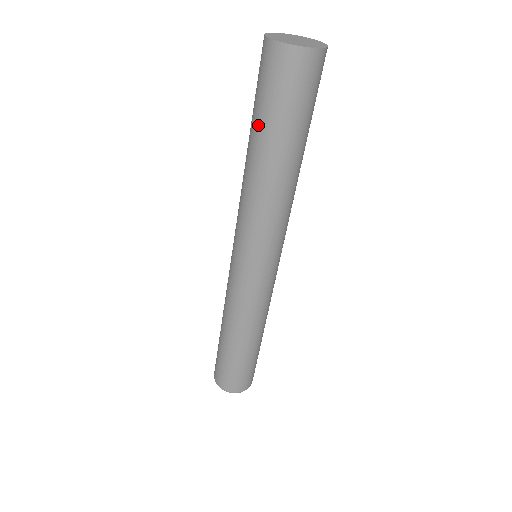
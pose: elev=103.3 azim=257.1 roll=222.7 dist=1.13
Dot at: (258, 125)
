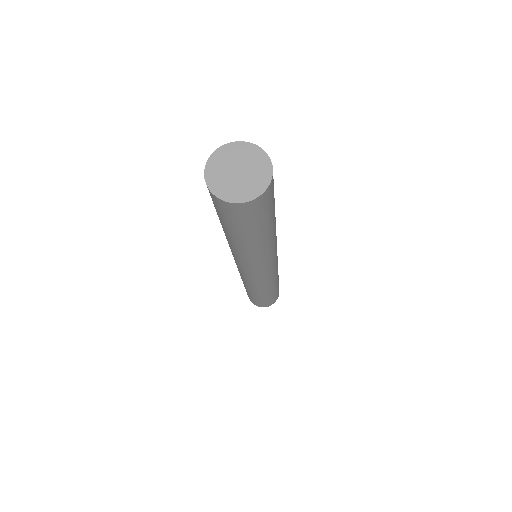
Dot at: (233, 233)
